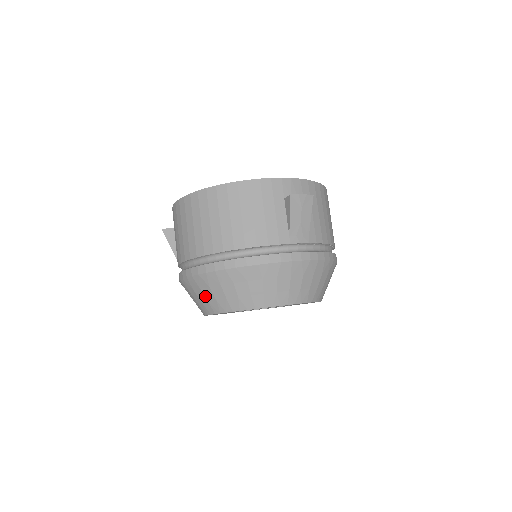
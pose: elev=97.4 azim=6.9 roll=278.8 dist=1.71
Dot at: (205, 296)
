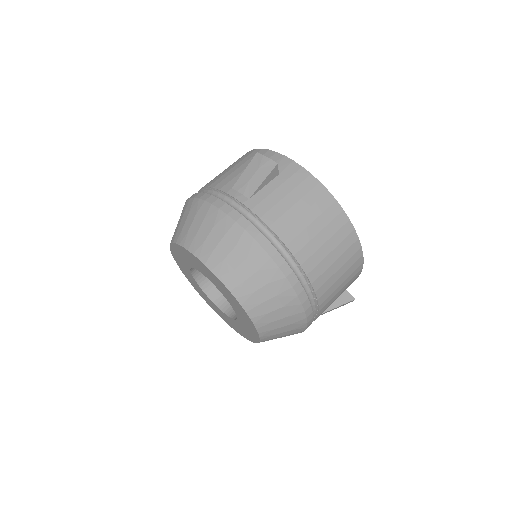
Dot at: occluded
